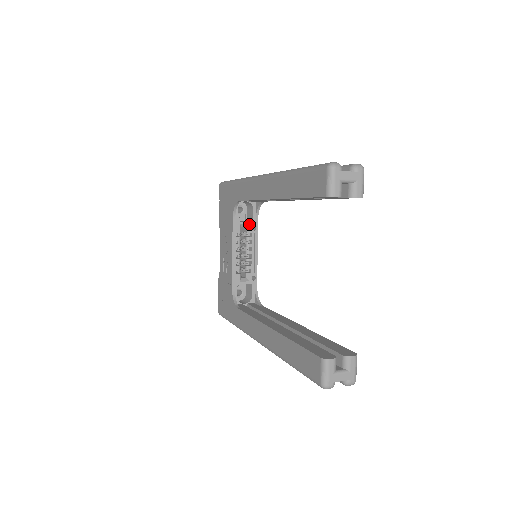
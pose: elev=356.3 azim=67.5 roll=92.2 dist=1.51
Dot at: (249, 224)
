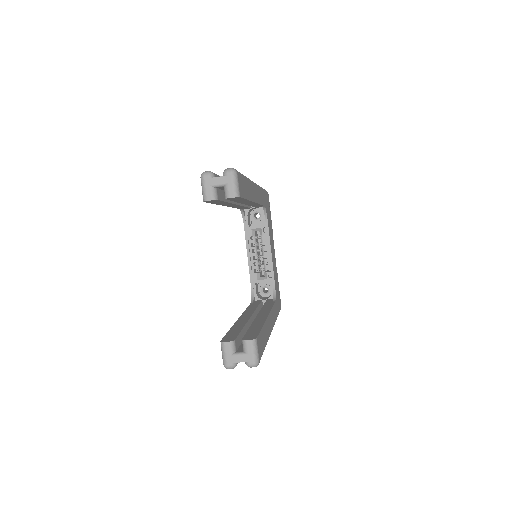
Dot at: (260, 228)
